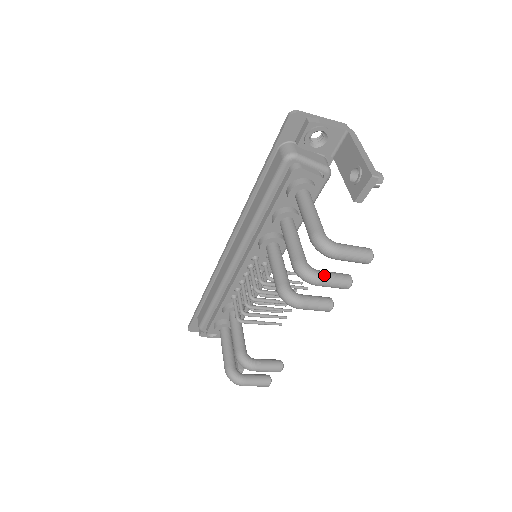
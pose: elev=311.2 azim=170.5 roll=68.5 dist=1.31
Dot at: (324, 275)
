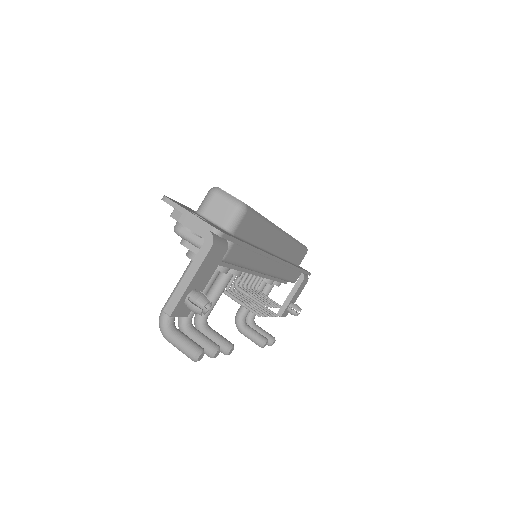
Dot at: occluded
